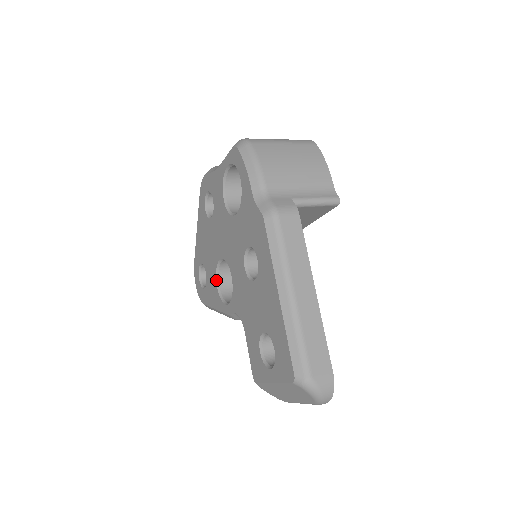
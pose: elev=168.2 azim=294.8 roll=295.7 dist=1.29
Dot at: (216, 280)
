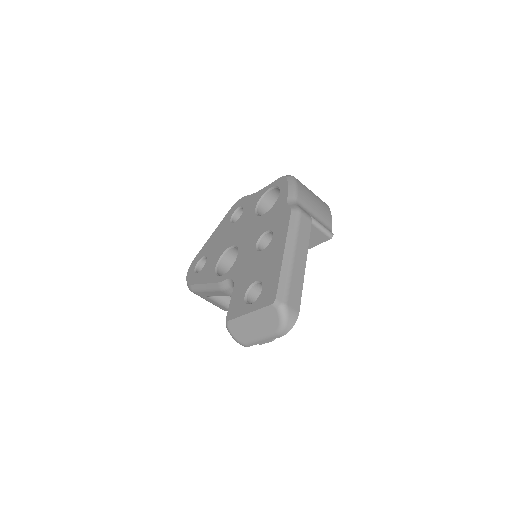
Dot at: (217, 262)
